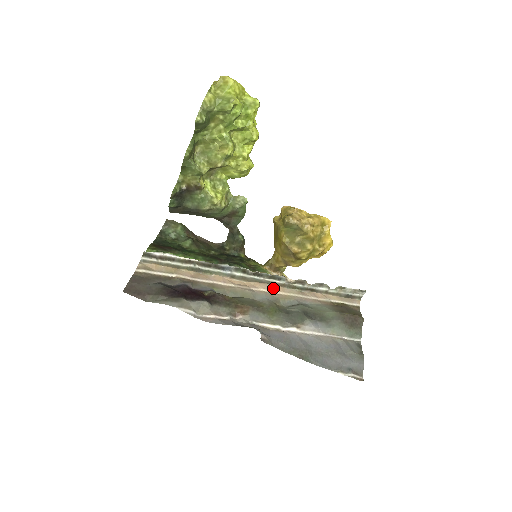
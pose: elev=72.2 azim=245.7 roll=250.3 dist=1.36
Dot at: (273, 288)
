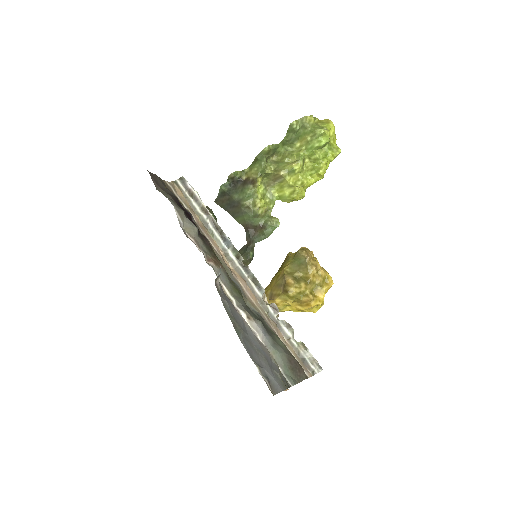
Dot at: (249, 291)
